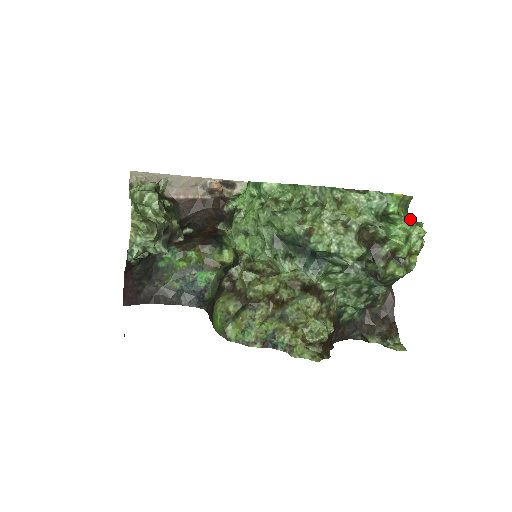
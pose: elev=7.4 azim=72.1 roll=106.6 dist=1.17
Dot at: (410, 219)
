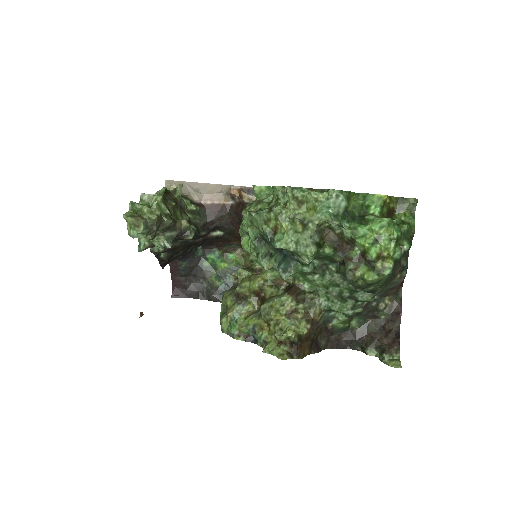
Dot at: (381, 220)
